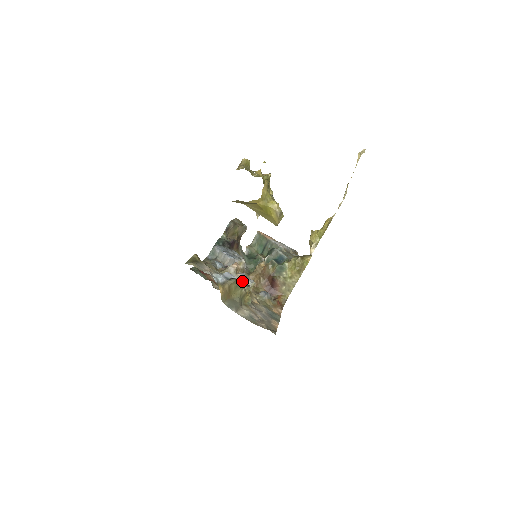
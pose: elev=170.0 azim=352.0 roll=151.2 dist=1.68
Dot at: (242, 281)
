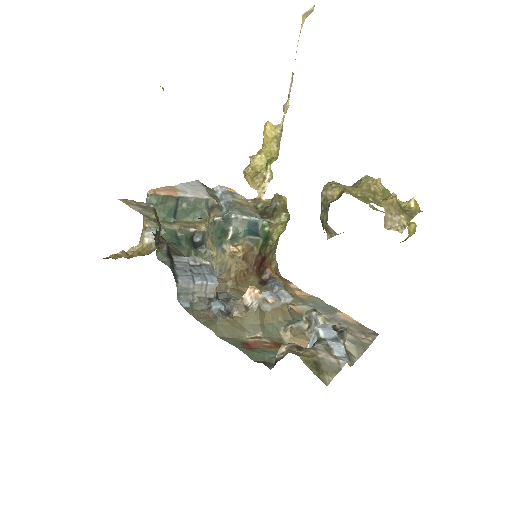
Dot at: (321, 317)
